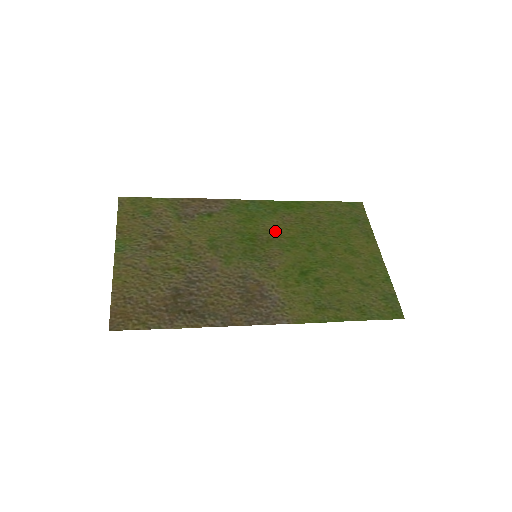
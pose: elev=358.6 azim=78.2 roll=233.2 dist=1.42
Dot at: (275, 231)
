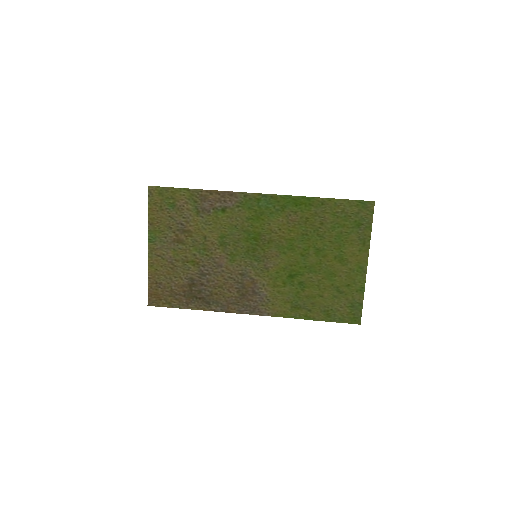
Dot at: (278, 232)
